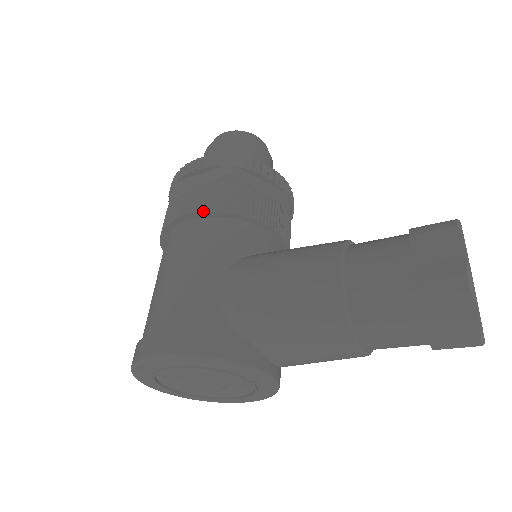
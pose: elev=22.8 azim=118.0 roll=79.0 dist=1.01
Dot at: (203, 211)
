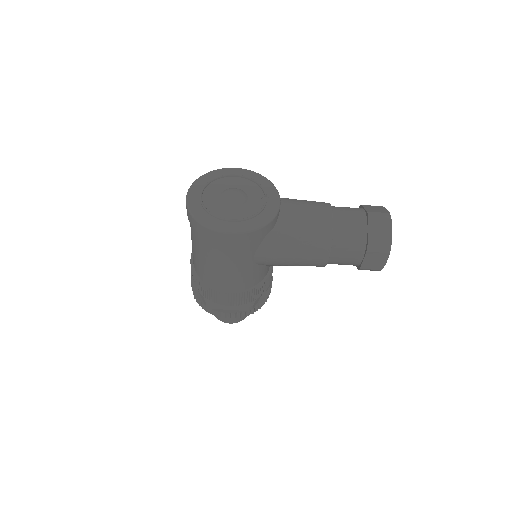
Dot at: occluded
